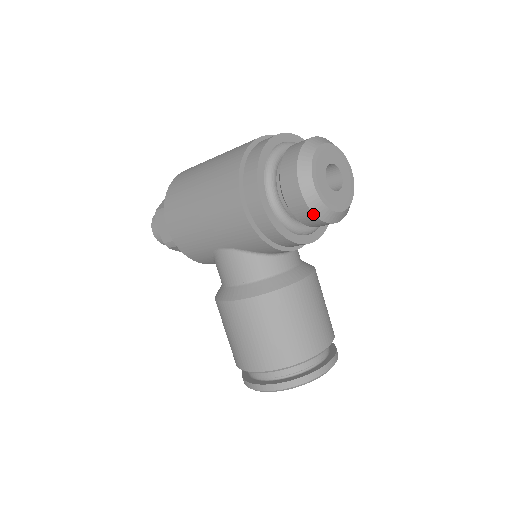
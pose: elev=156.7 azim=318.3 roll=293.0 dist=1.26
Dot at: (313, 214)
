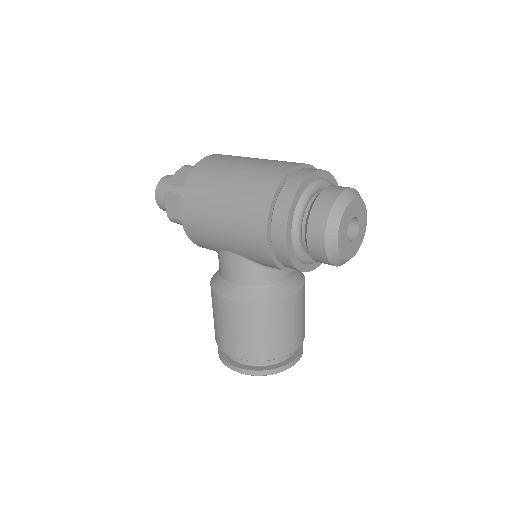
Dot at: (328, 260)
